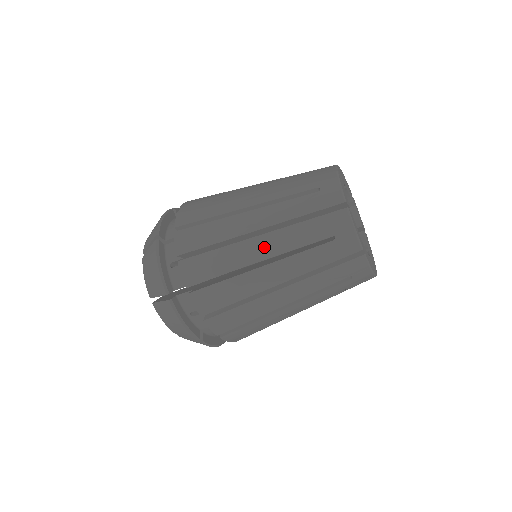
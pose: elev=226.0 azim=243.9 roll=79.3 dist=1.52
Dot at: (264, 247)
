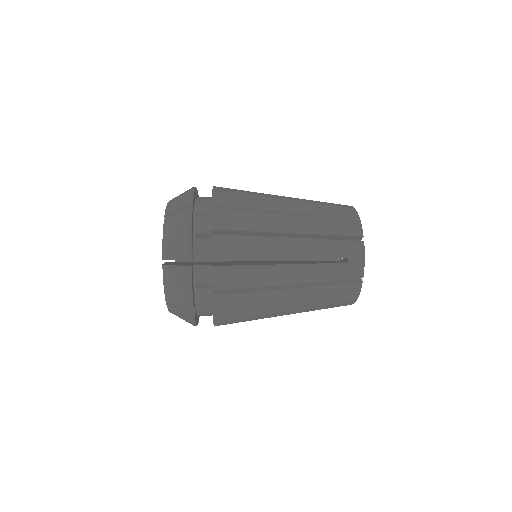
Dot at: (290, 297)
